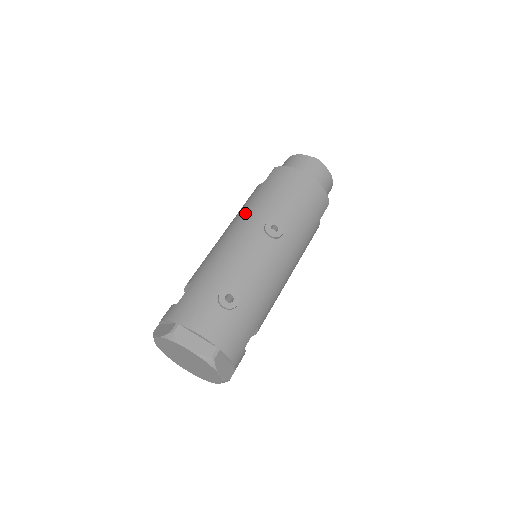
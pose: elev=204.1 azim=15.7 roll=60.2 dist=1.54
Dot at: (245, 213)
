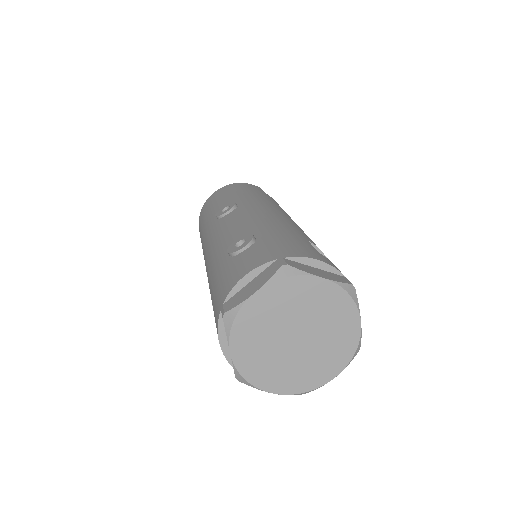
Dot at: occluded
